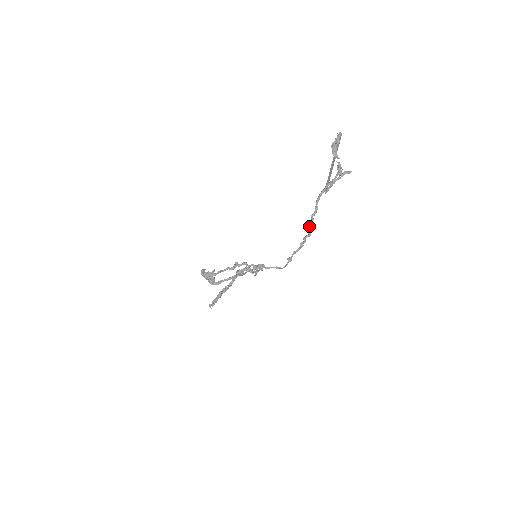
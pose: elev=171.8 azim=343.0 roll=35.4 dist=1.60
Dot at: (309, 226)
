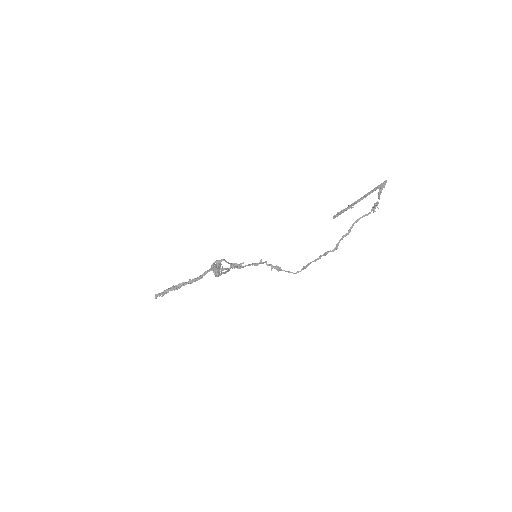
Dot at: (337, 244)
